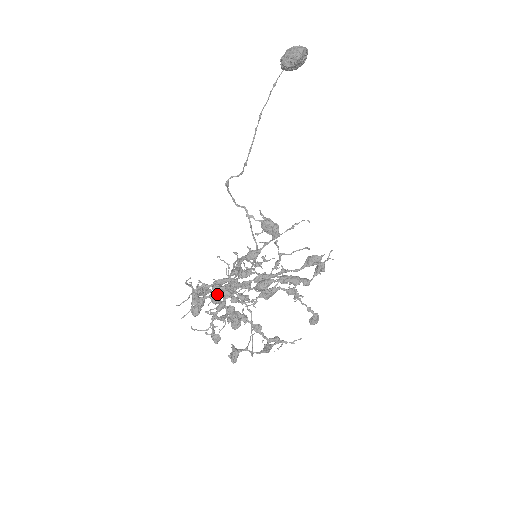
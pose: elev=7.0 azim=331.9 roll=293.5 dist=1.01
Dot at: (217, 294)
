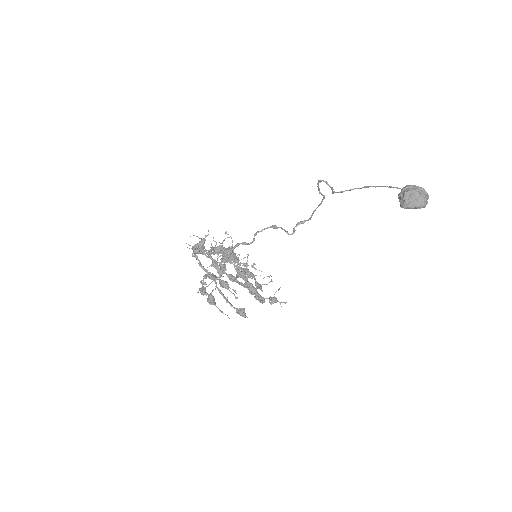
Dot at: occluded
